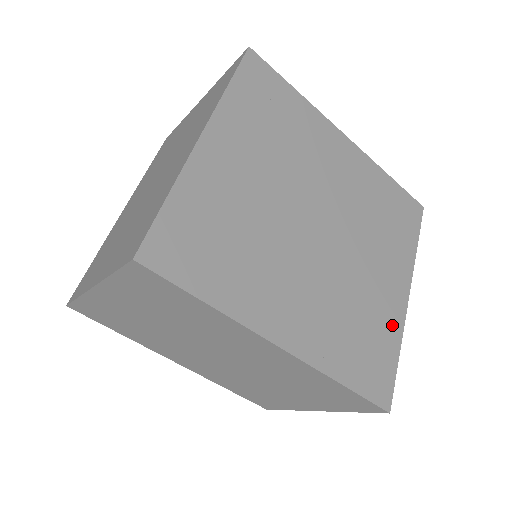
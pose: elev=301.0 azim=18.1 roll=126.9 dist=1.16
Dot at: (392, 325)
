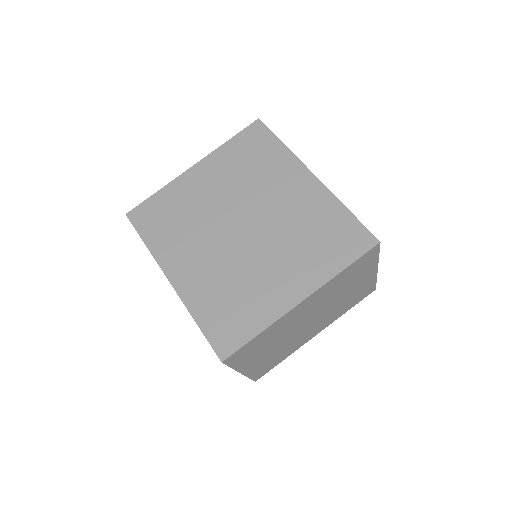
Dot at: (267, 311)
